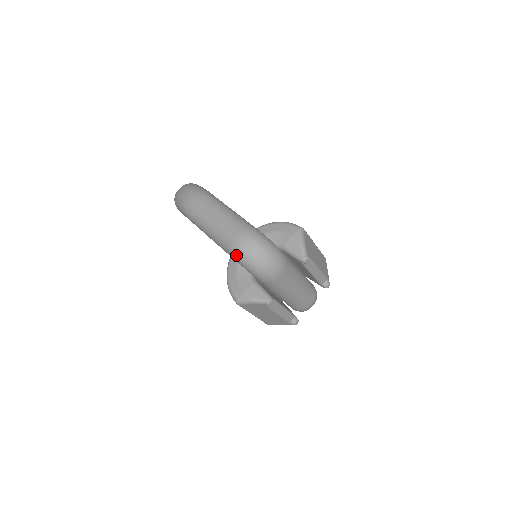
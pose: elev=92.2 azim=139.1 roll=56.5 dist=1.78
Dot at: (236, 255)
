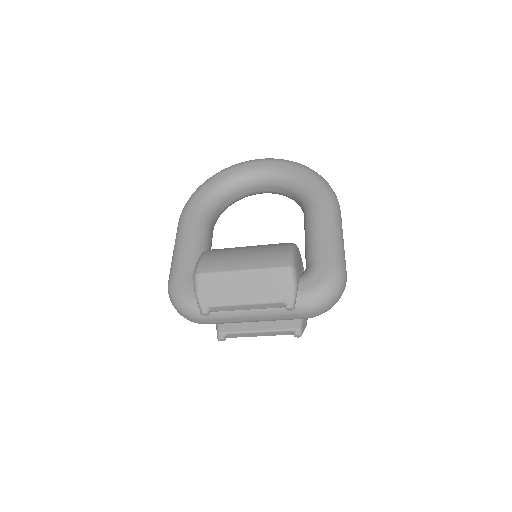
Dot at: occluded
